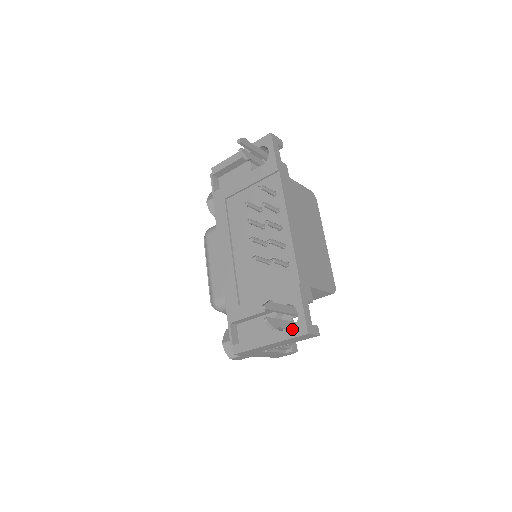
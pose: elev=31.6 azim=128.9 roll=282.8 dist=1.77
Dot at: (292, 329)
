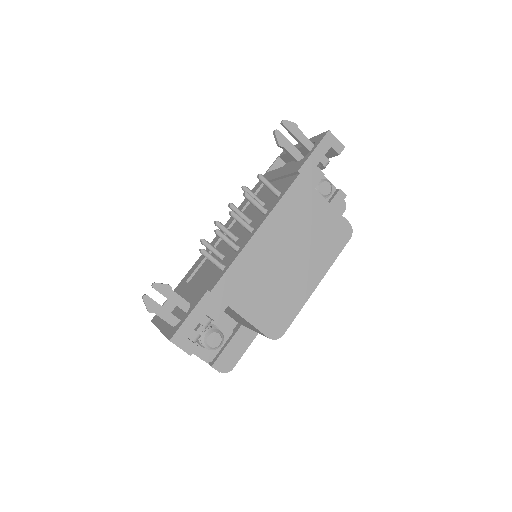
Dot at: (172, 328)
